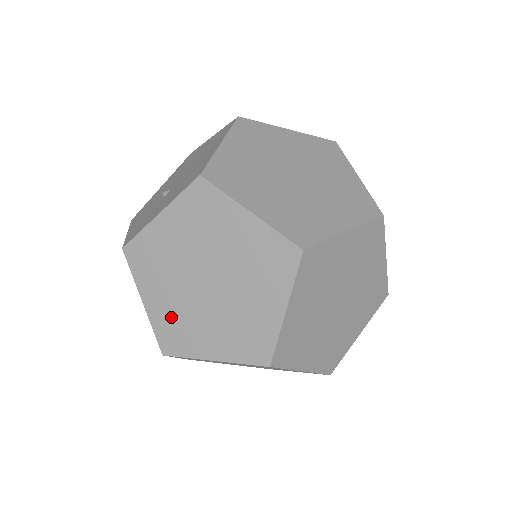
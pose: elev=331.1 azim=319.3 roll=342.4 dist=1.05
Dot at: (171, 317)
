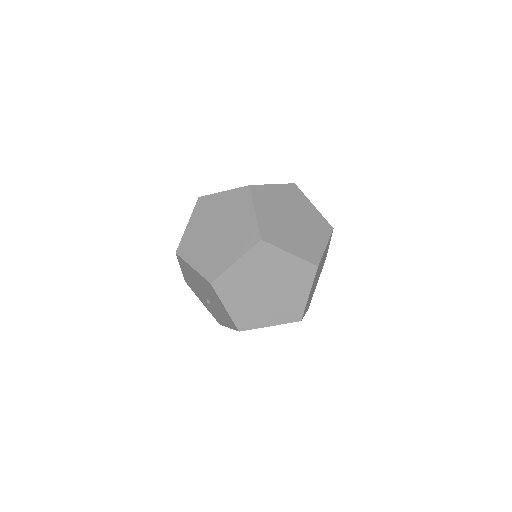
Dot at: occluded
